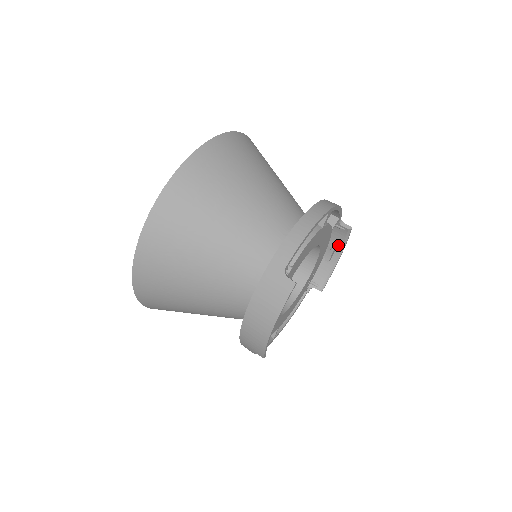
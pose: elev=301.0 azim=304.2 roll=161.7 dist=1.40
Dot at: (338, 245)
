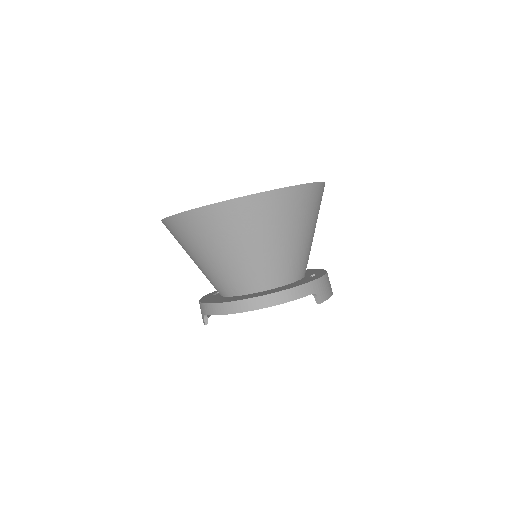
Dot at: occluded
